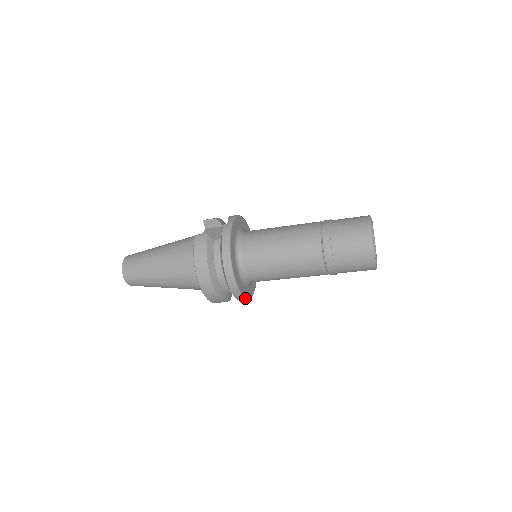
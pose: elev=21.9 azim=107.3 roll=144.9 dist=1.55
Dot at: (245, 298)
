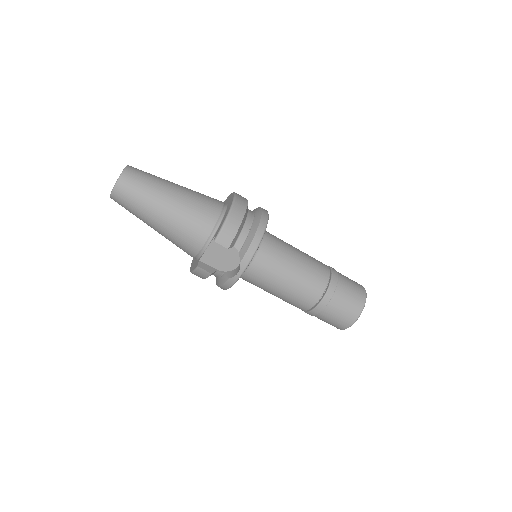
Dot at: (261, 239)
